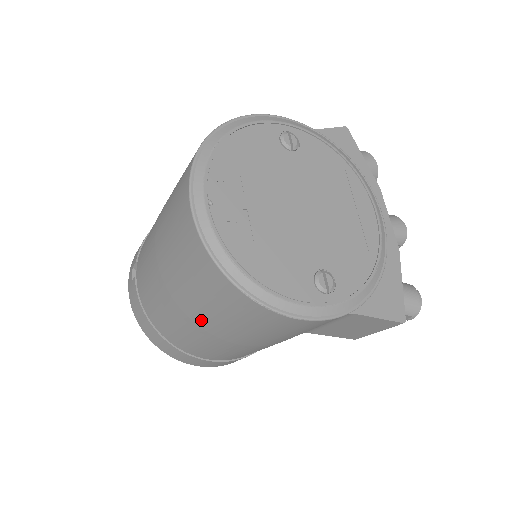
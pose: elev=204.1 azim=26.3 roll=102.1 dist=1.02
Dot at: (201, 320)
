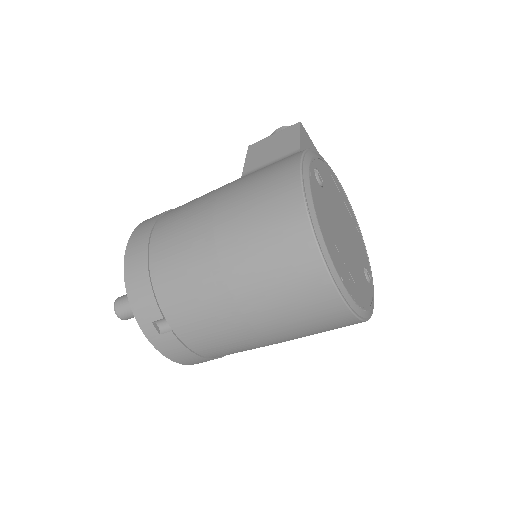
Dot at: occluded
